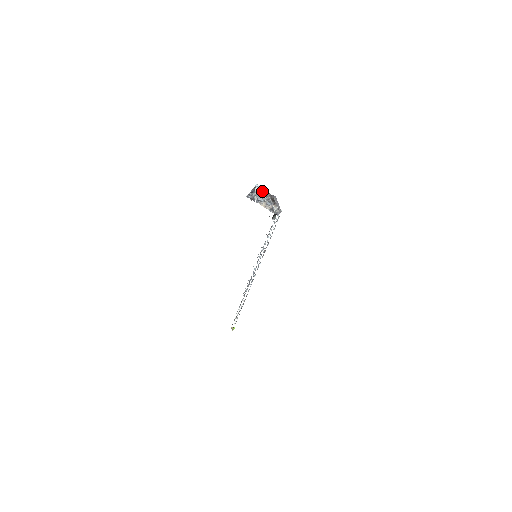
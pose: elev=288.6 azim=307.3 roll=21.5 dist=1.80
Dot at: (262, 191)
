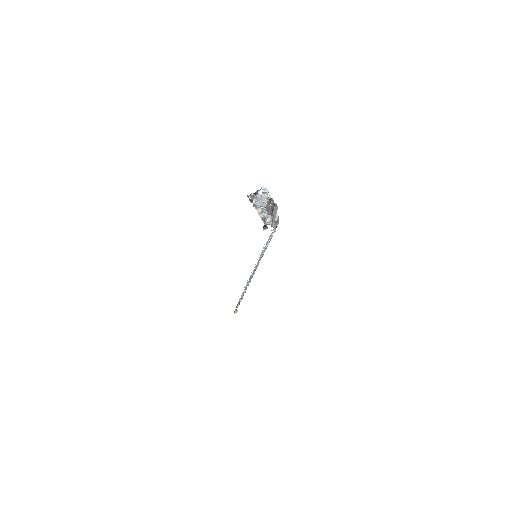
Dot at: (267, 196)
